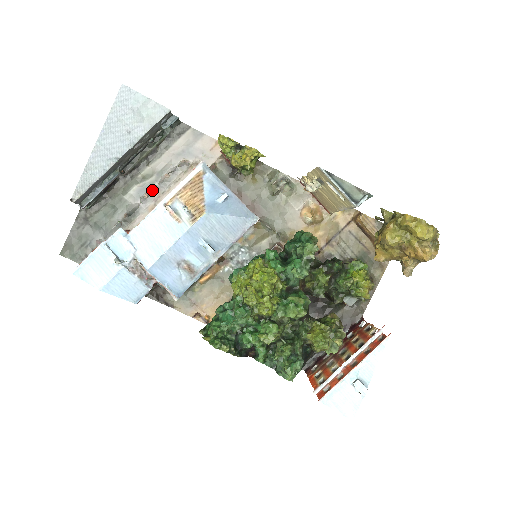
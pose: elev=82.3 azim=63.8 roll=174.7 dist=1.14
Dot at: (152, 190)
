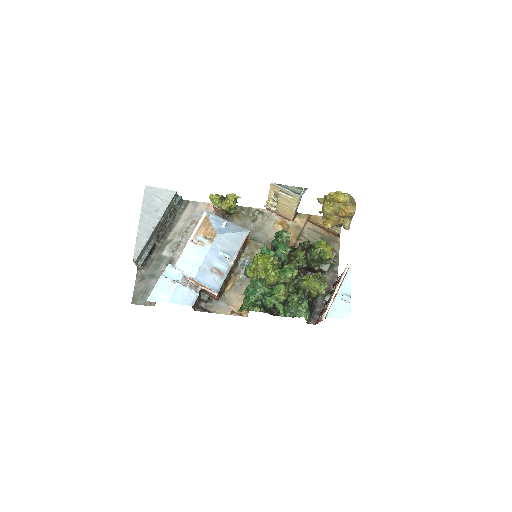
Dot at: (178, 245)
